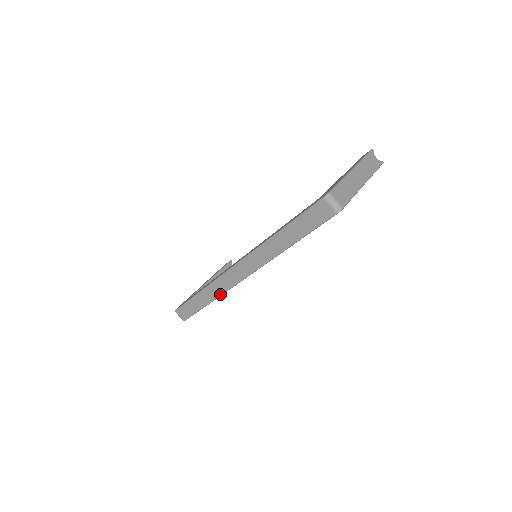
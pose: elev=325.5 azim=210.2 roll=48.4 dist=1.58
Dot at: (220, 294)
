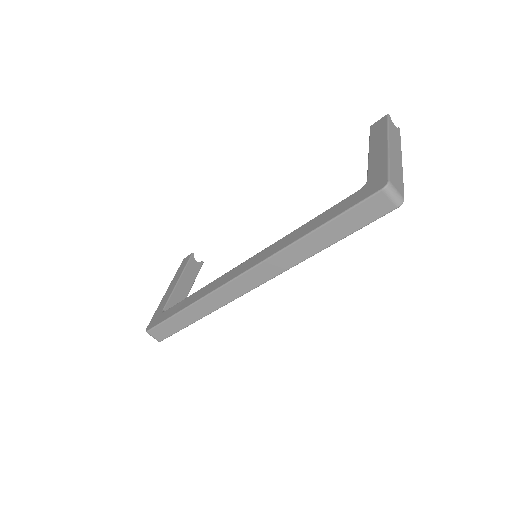
Dot at: (216, 308)
